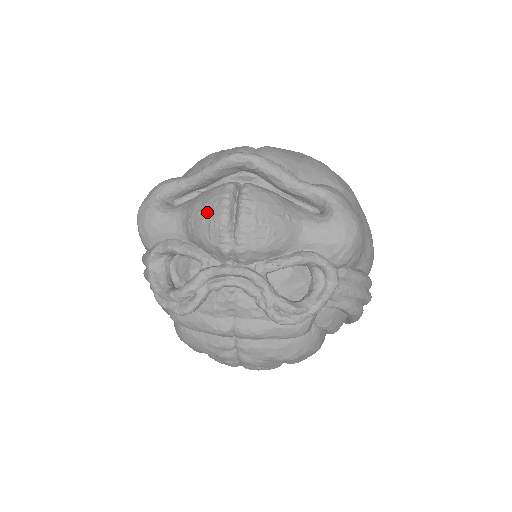
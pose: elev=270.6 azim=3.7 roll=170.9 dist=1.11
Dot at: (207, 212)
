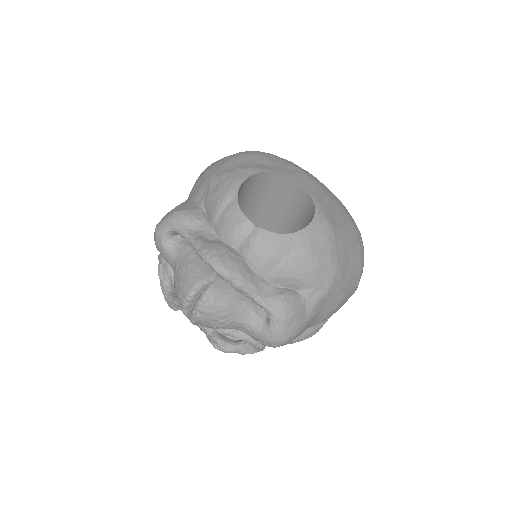
Dot at: (178, 291)
